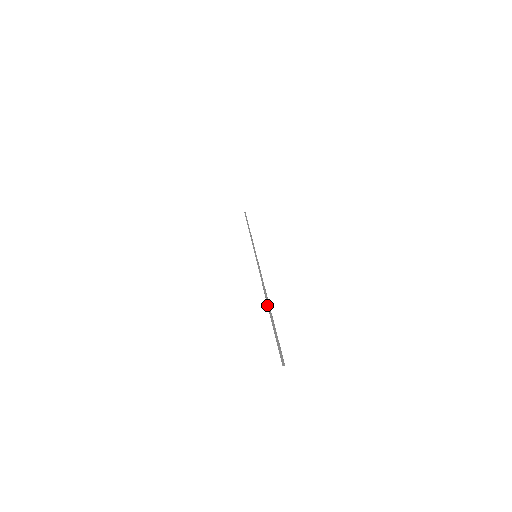
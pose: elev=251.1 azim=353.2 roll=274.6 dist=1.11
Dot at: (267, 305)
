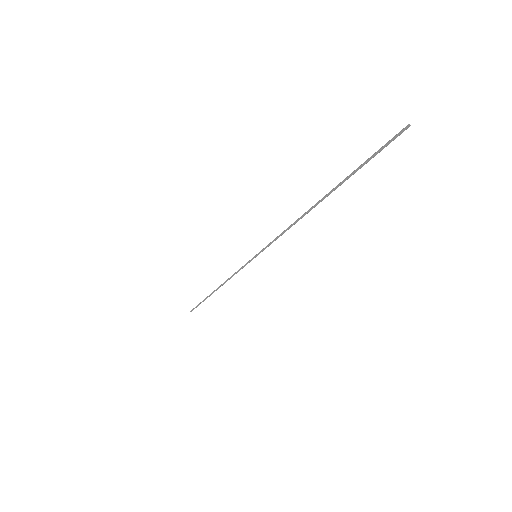
Dot at: (326, 195)
